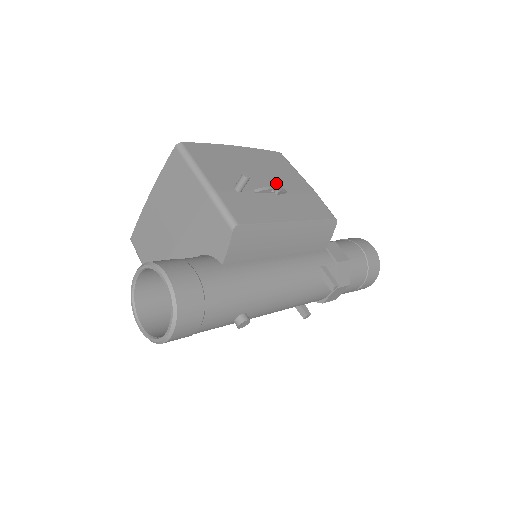
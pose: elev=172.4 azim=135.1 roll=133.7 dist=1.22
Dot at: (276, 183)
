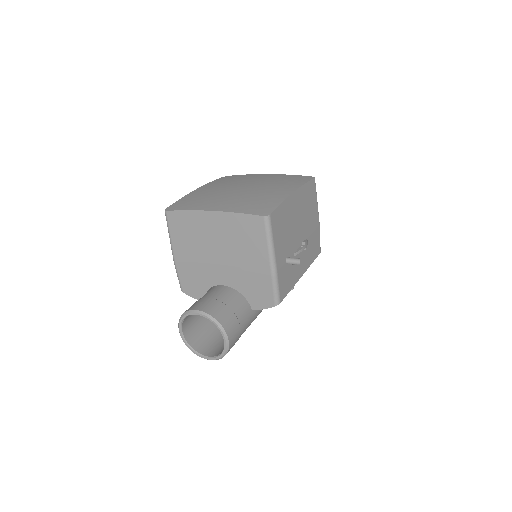
Dot at: (305, 232)
